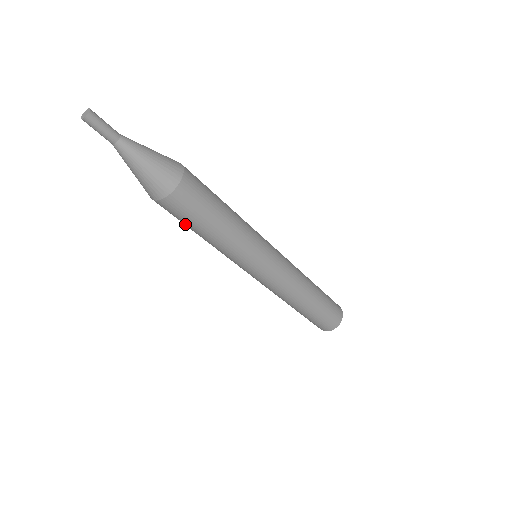
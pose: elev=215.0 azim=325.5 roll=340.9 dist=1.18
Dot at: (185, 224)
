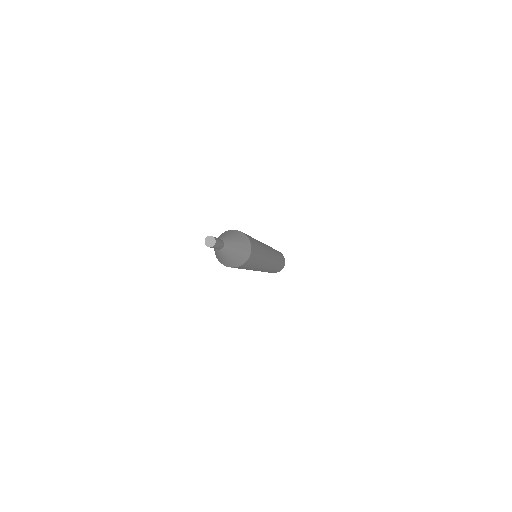
Dot at: occluded
